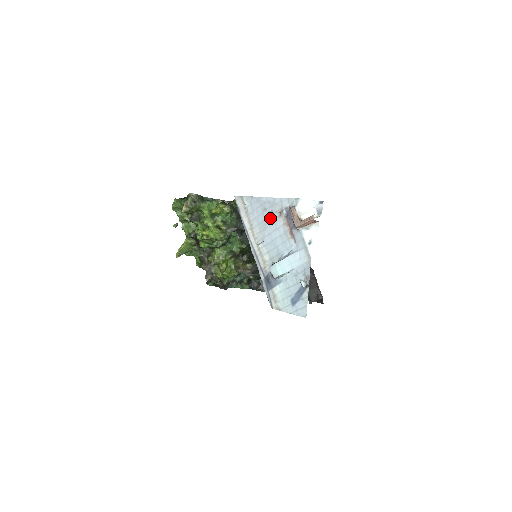
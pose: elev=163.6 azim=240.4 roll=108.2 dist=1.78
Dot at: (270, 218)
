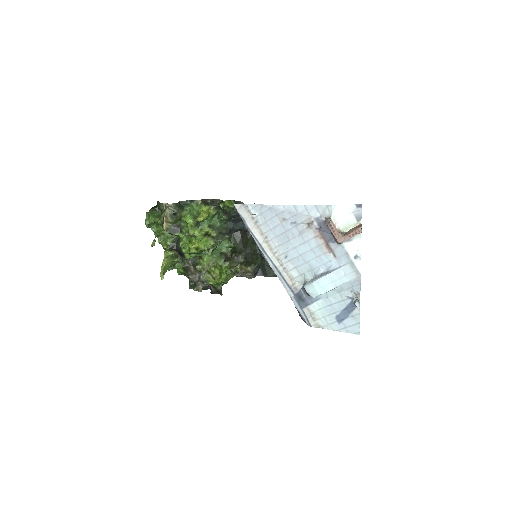
Dot at: (293, 230)
